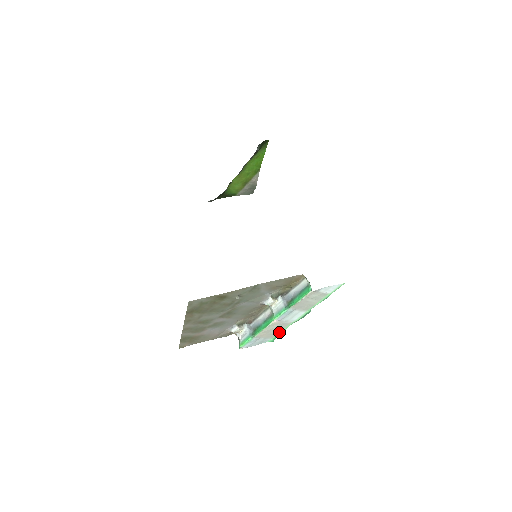
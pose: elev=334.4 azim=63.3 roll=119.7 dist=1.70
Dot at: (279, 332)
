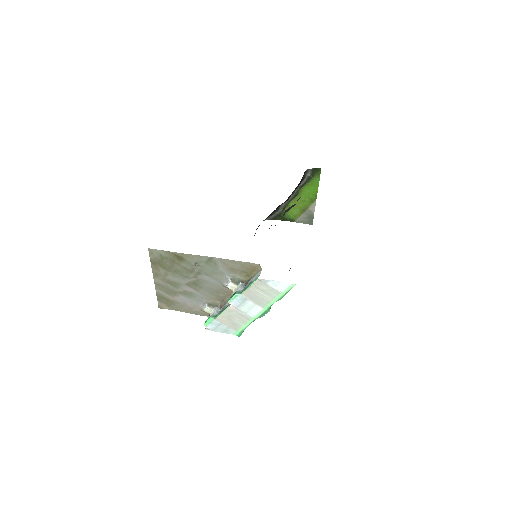
Dot at: (242, 326)
